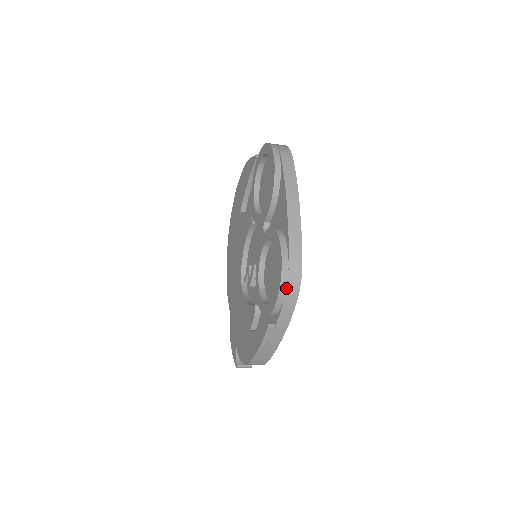
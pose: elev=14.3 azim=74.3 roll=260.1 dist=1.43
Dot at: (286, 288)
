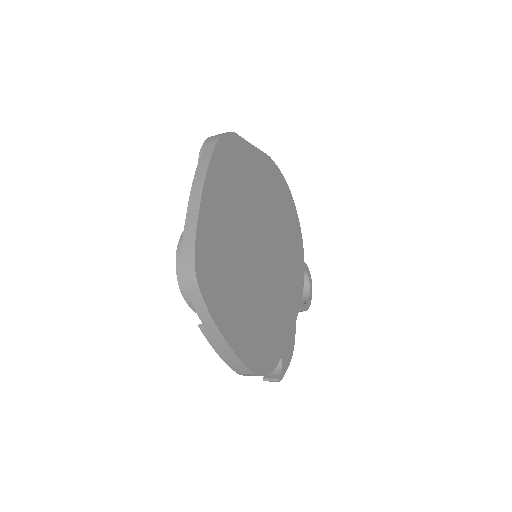
Dot at: (184, 282)
